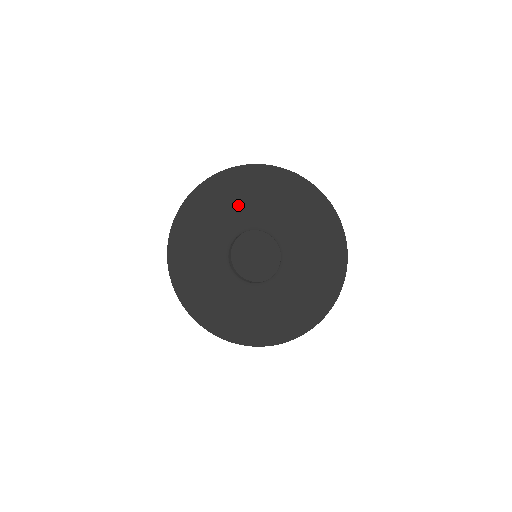
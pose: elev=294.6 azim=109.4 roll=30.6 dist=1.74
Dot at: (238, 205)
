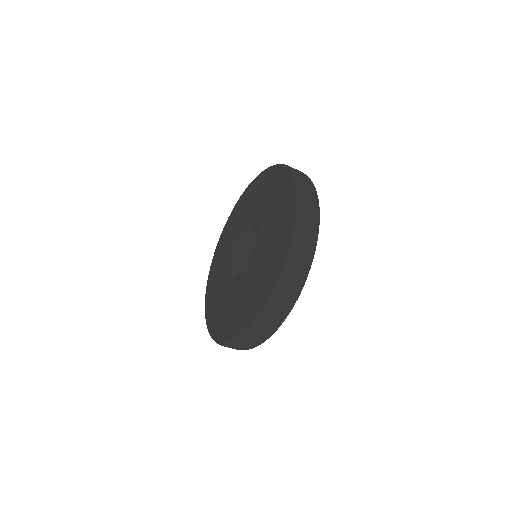
Dot at: (260, 200)
